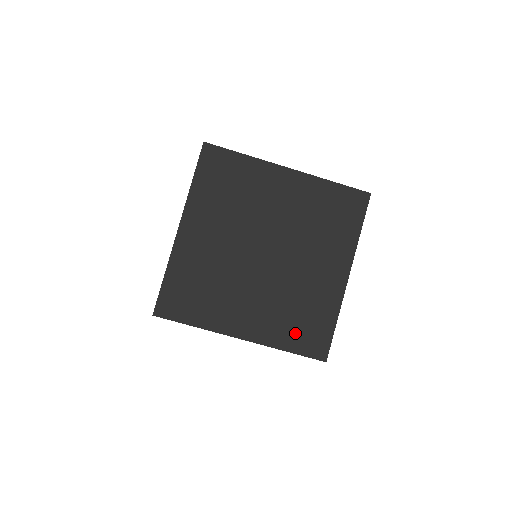
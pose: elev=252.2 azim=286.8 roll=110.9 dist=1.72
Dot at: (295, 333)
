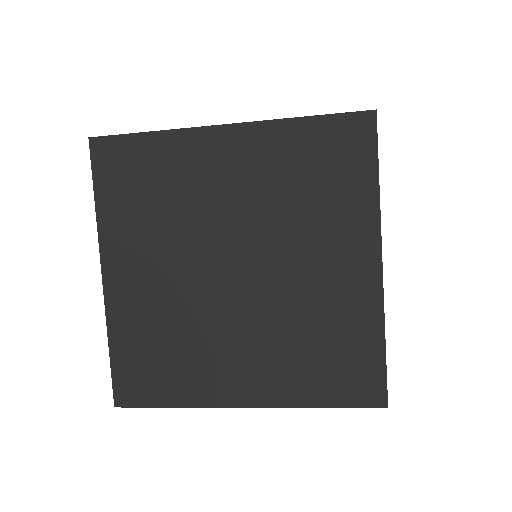
Dot at: (323, 377)
